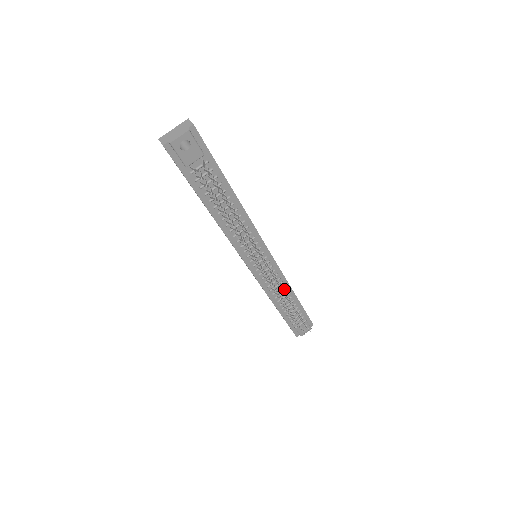
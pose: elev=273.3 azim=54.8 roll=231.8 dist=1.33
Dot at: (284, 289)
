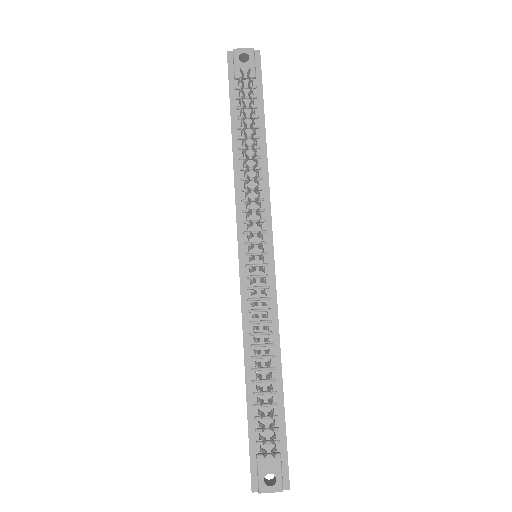
Dot at: (269, 341)
